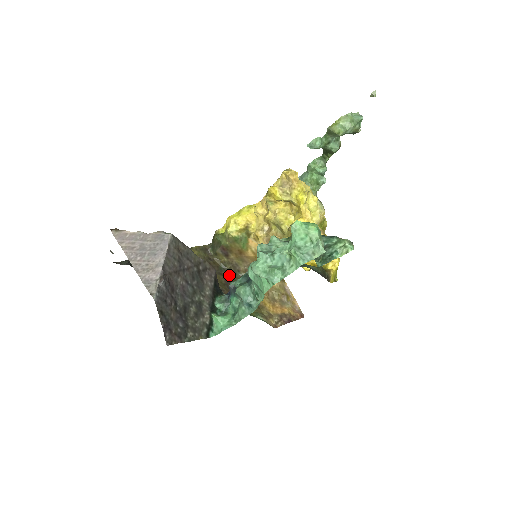
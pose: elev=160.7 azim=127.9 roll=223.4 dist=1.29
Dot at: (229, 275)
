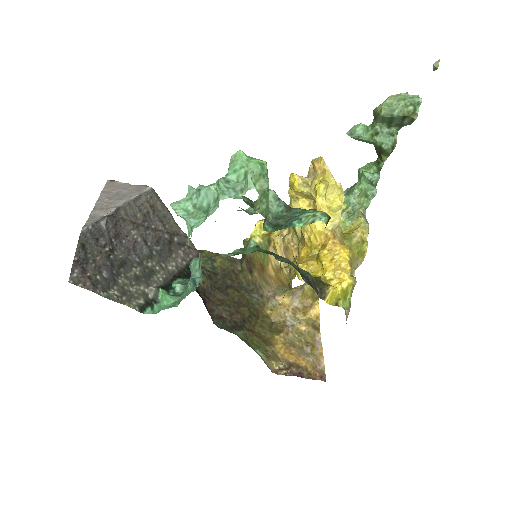
Dot at: (248, 296)
